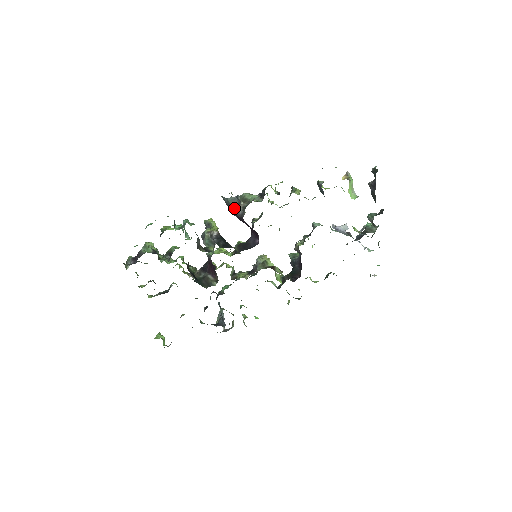
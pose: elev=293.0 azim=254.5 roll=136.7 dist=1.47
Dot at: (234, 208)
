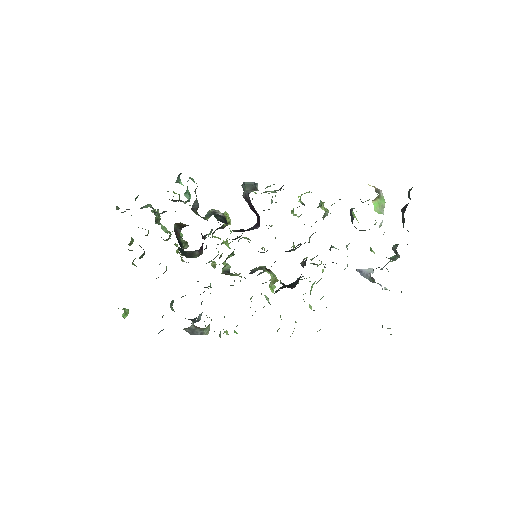
Dot at: (247, 190)
